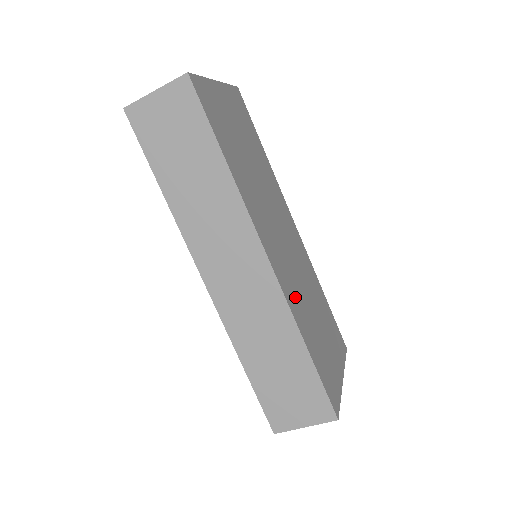
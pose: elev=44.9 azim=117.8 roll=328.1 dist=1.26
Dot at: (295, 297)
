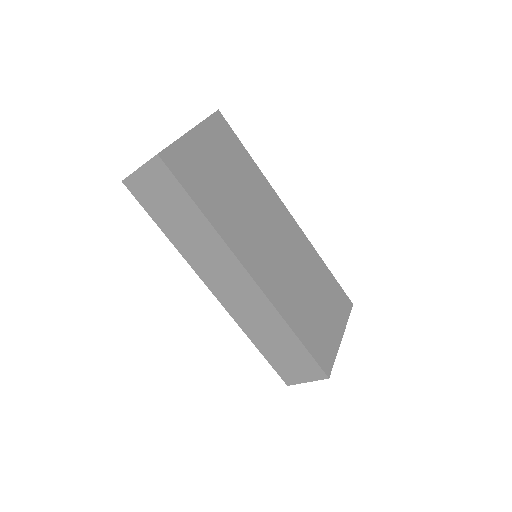
Dot at: (284, 294)
